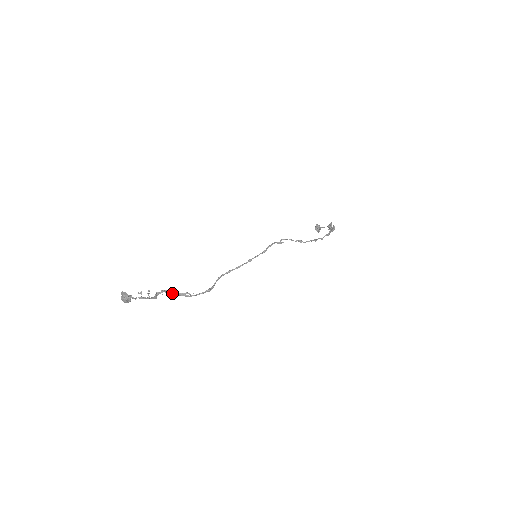
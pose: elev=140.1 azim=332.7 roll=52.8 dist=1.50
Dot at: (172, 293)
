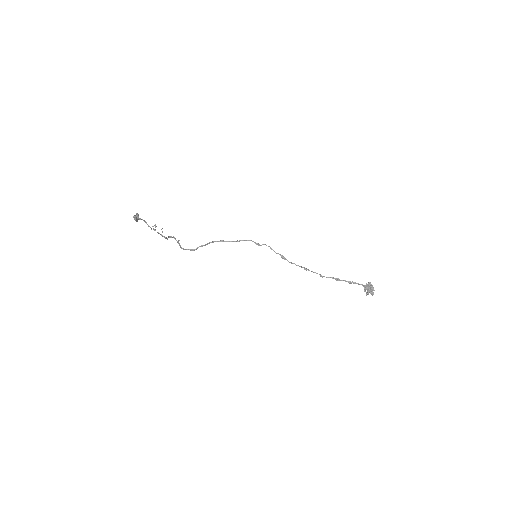
Dot at: (177, 241)
